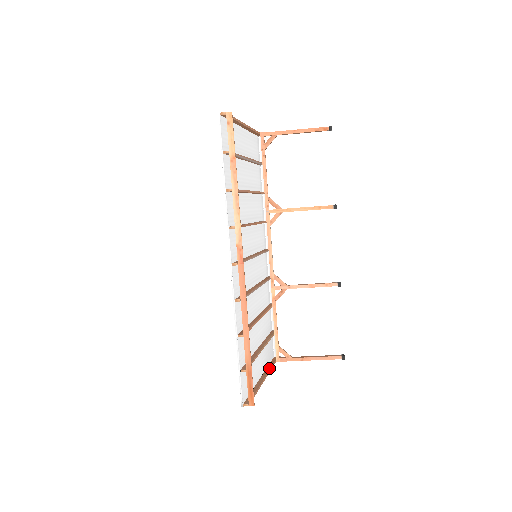
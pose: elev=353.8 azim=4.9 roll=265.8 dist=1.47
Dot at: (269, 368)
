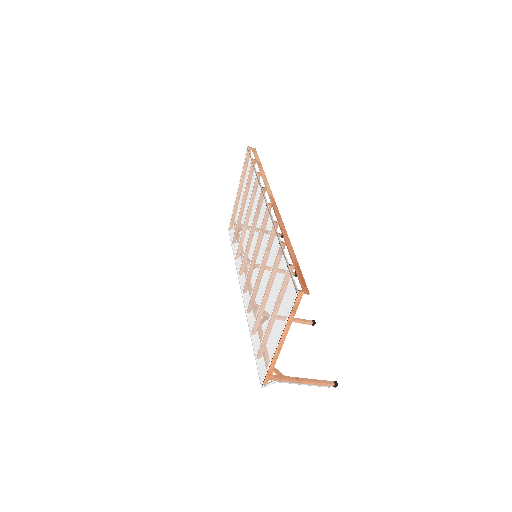
Dot at: (274, 359)
